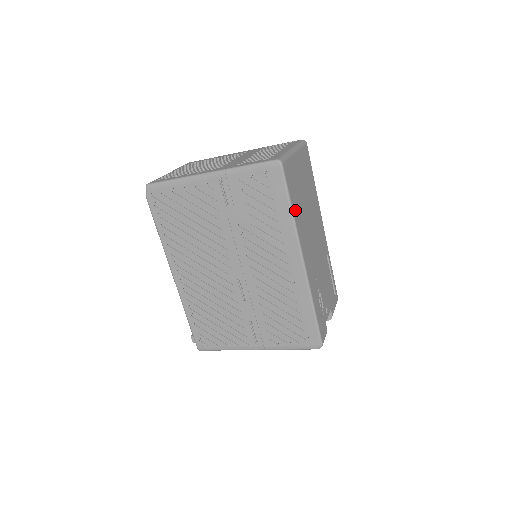
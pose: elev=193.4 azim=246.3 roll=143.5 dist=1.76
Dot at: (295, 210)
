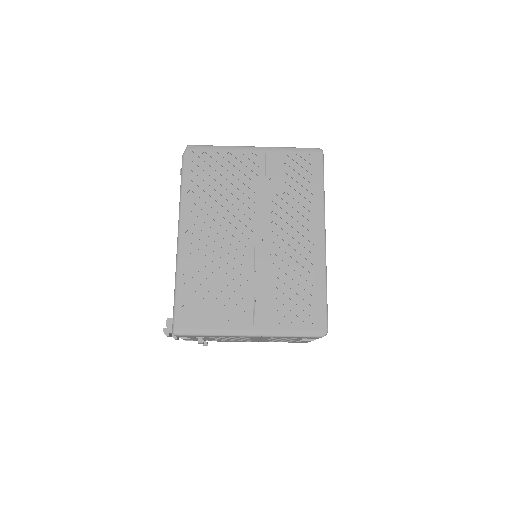
Dot at: occluded
